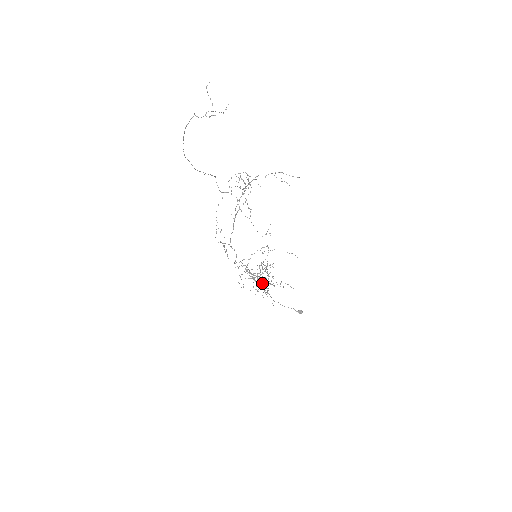
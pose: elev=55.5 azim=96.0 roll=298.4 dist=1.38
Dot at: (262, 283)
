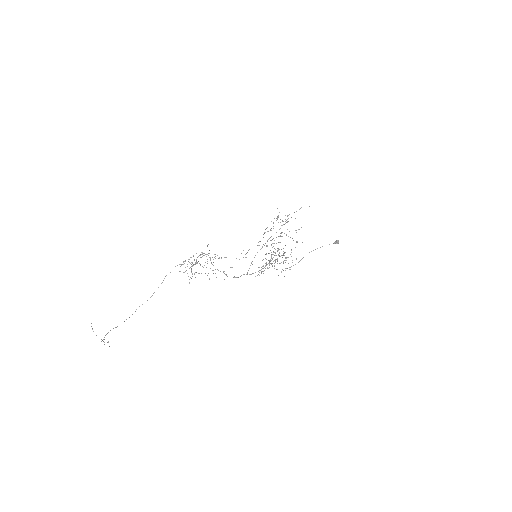
Dot at: (283, 251)
